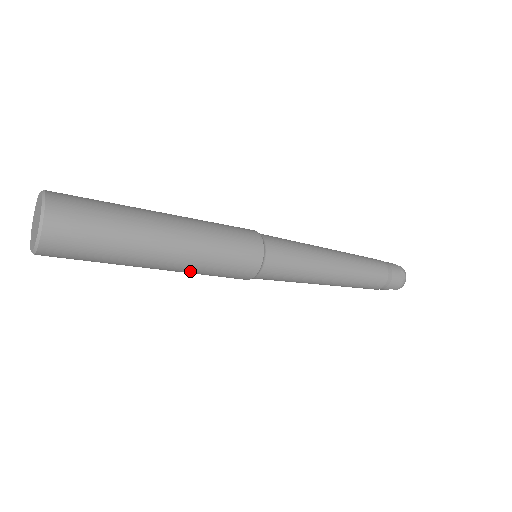
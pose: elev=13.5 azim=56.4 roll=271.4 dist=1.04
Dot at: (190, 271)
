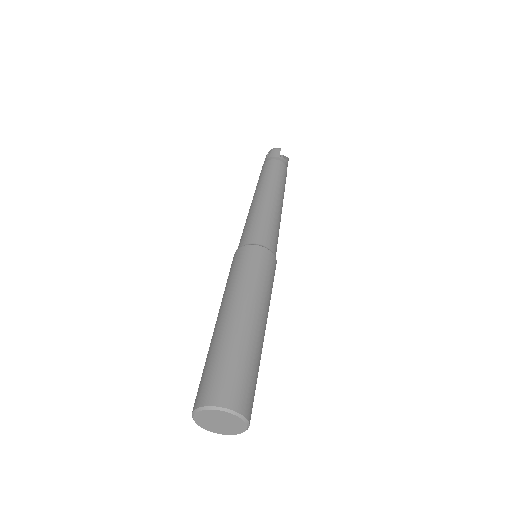
Dot at: occluded
